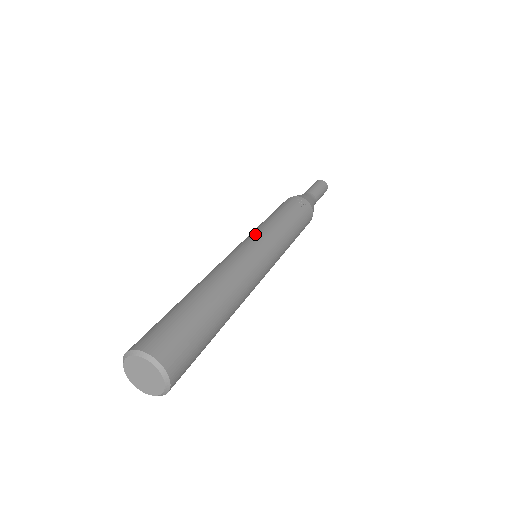
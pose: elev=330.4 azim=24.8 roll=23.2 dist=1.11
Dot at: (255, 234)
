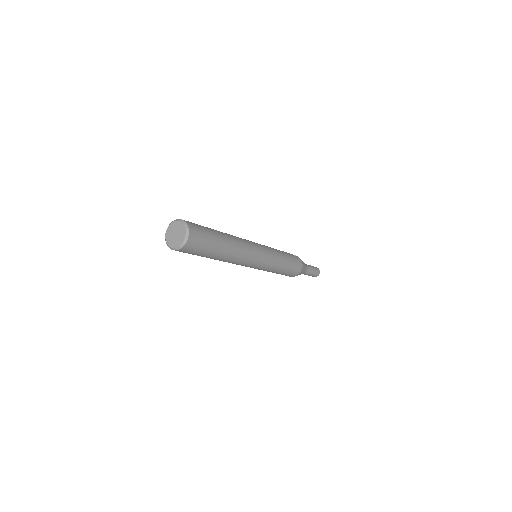
Dot at: occluded
